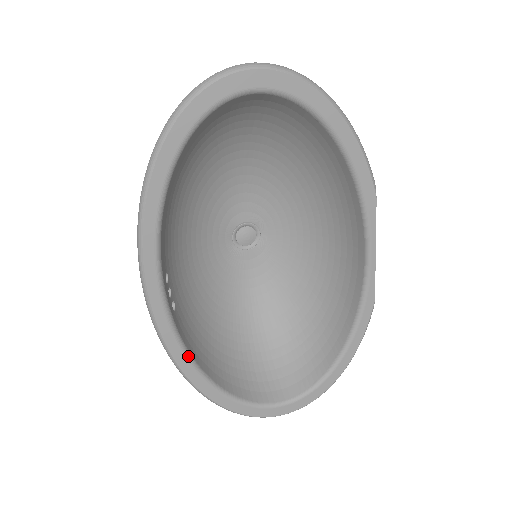
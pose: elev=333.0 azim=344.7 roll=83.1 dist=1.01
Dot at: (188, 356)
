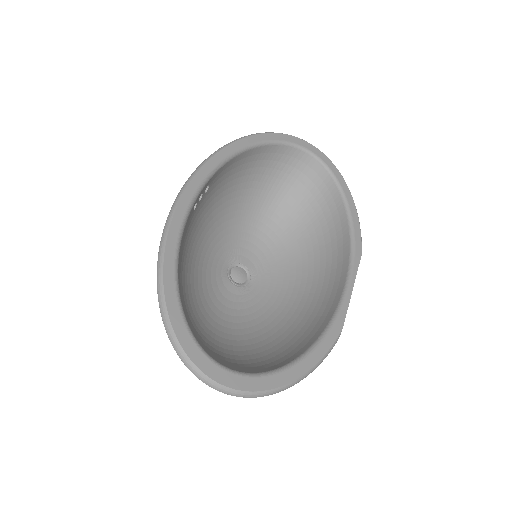
Dot at: (182, 230)
